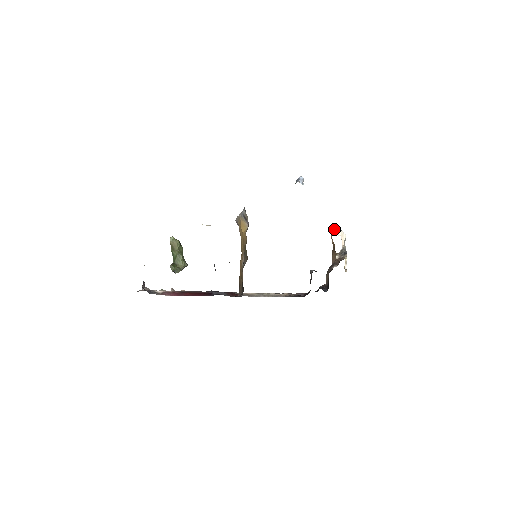
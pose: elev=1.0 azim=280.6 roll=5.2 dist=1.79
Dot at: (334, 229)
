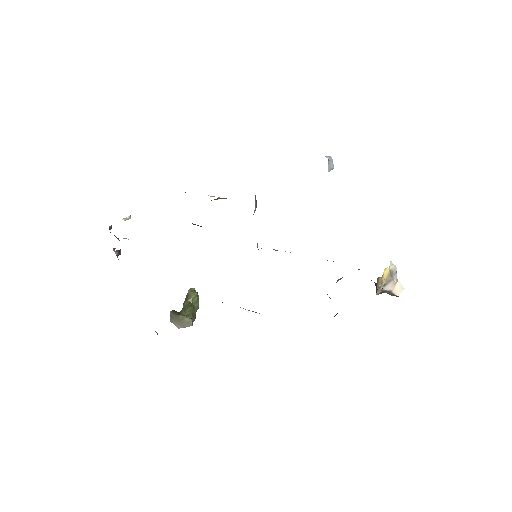
Dot at: occluded
